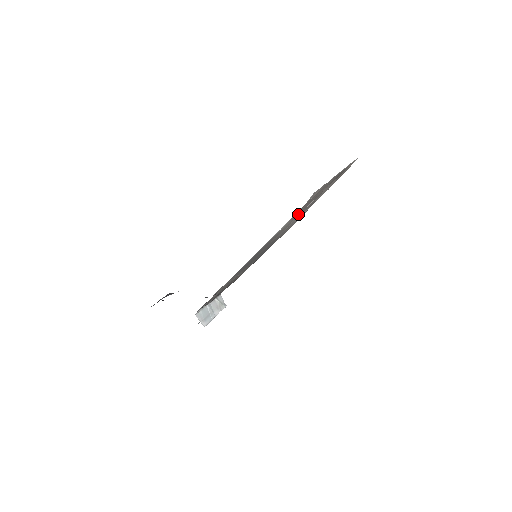
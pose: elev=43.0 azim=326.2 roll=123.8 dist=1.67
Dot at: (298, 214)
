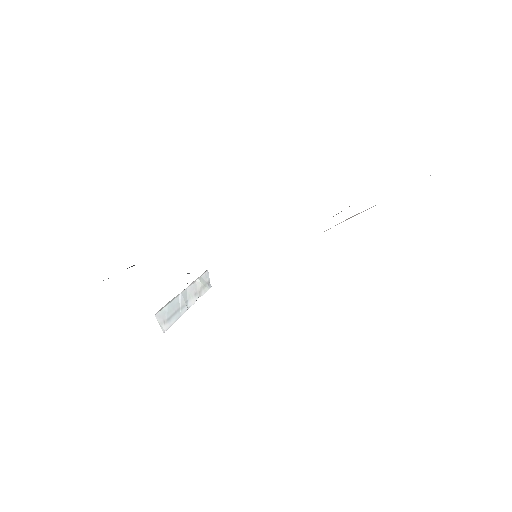
Dot at: occluded
